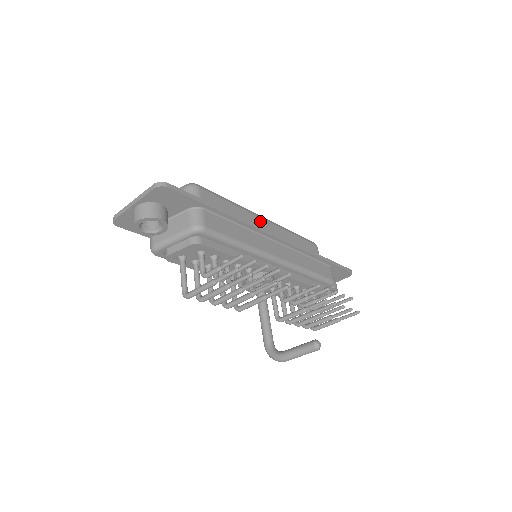
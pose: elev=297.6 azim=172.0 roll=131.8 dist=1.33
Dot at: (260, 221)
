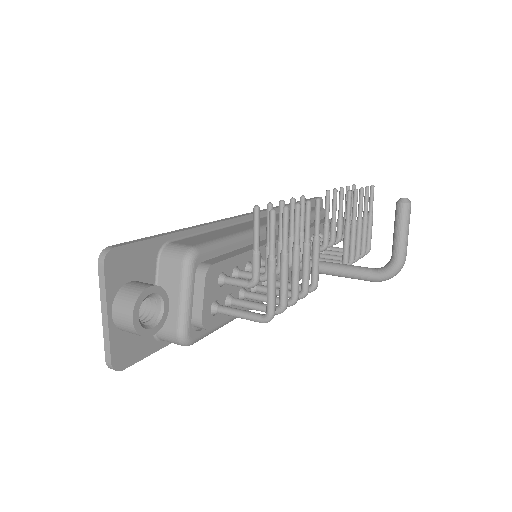
Dot at: occluded
